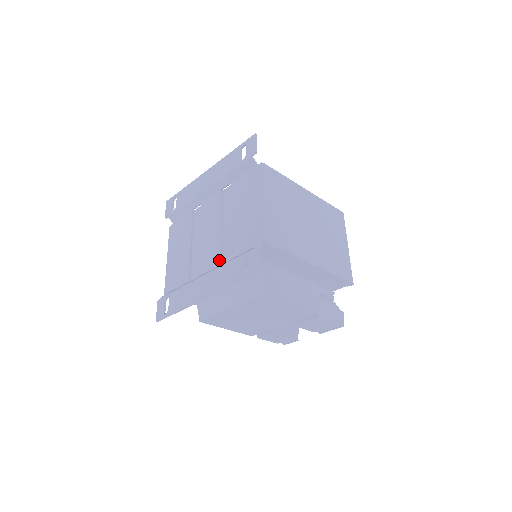
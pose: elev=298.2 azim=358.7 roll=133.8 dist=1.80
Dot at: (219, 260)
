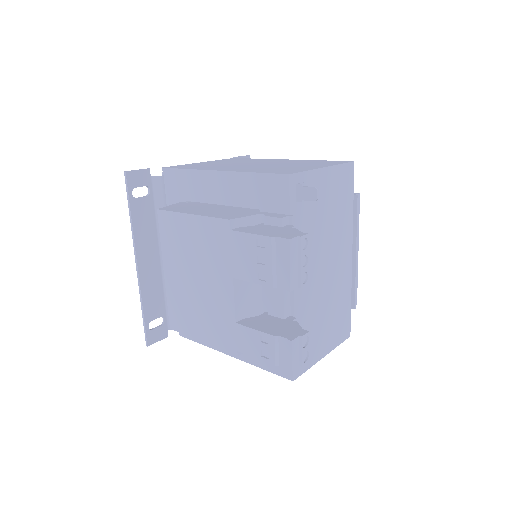
Dot at: occluded
